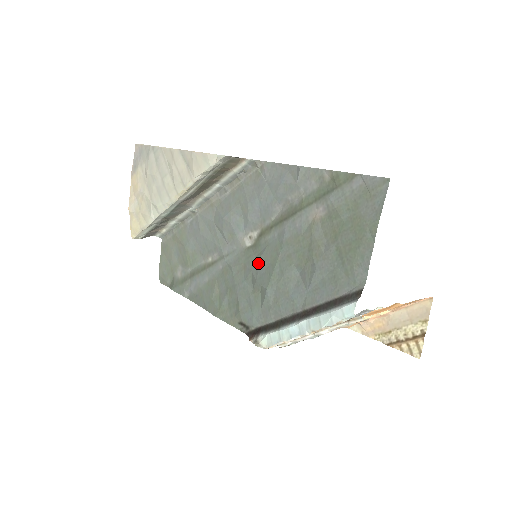
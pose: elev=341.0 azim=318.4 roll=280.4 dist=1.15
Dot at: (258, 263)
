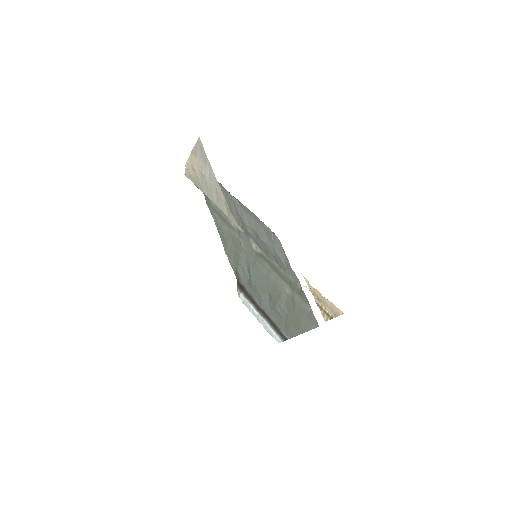
Dot at: (254, 266)
